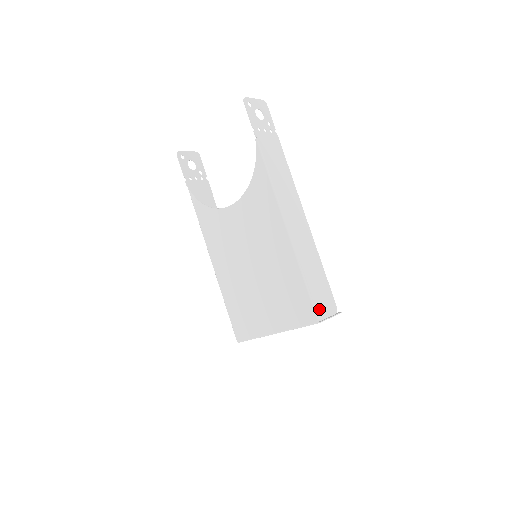
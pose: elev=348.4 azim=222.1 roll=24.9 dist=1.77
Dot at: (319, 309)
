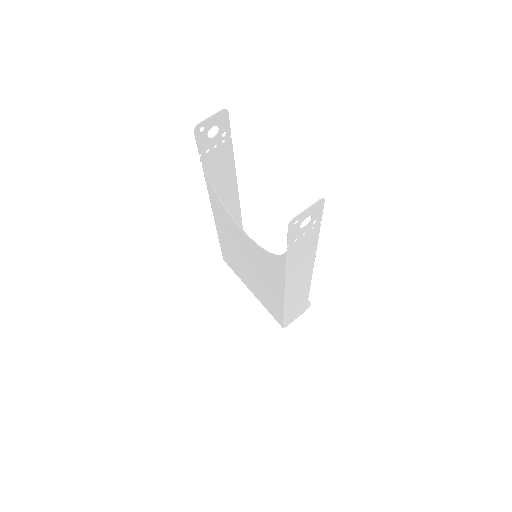
Dot at: (288, 322)
